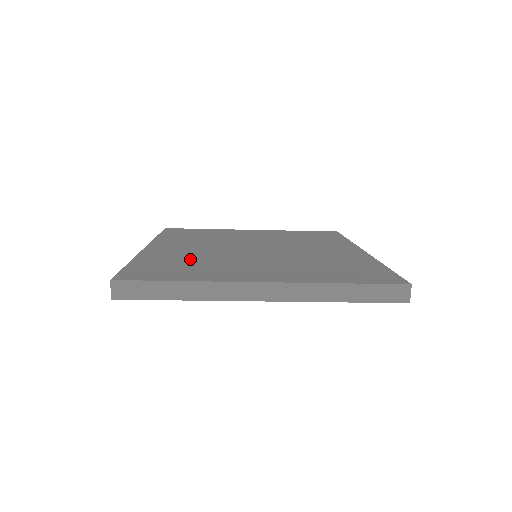
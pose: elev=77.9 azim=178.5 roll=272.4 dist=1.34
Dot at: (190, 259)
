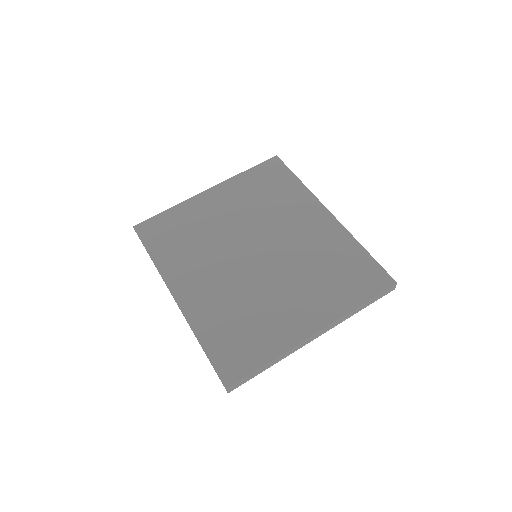
Dot at: (234, 311)
